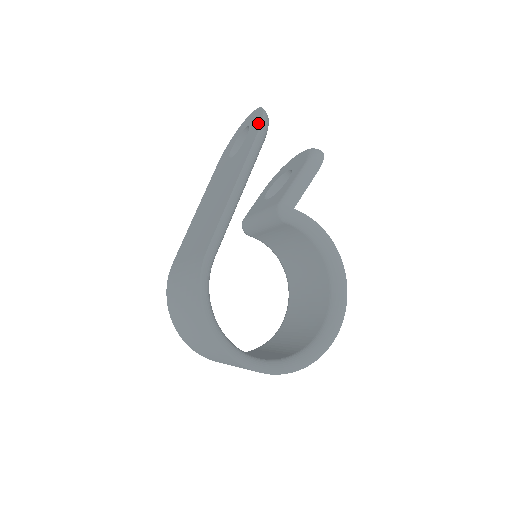
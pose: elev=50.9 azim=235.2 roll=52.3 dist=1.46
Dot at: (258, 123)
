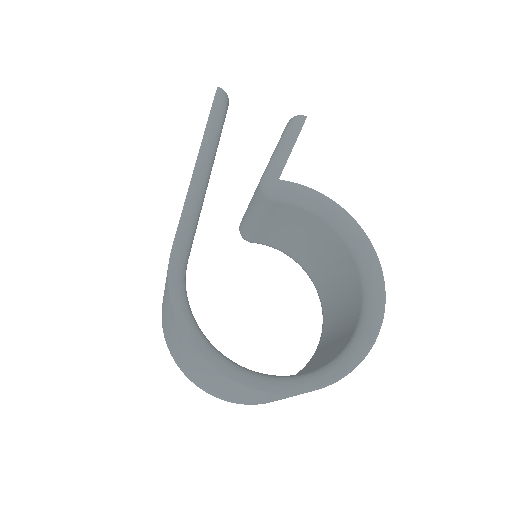
Dot at: occluded
